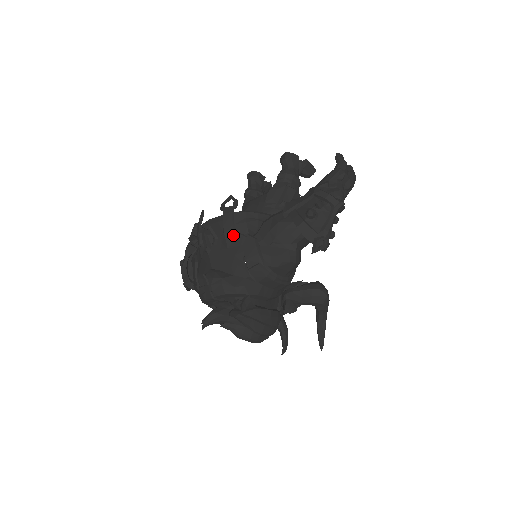
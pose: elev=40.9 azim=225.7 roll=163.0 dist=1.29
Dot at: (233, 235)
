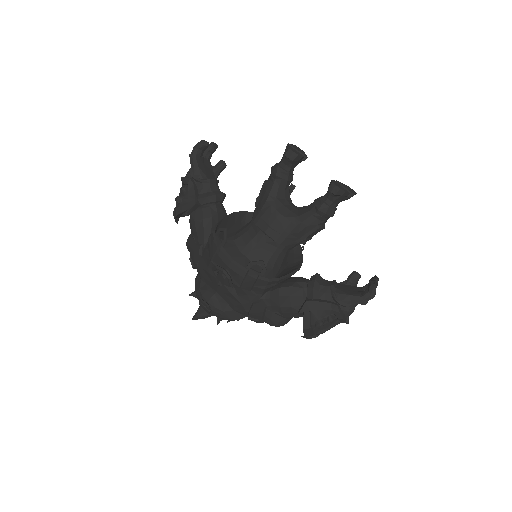
Dot at: (248, 292)
